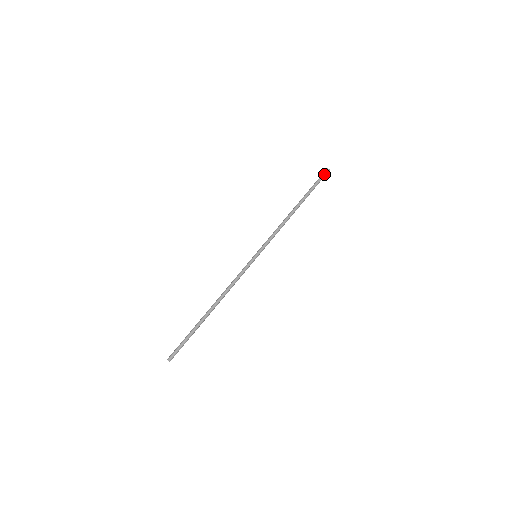
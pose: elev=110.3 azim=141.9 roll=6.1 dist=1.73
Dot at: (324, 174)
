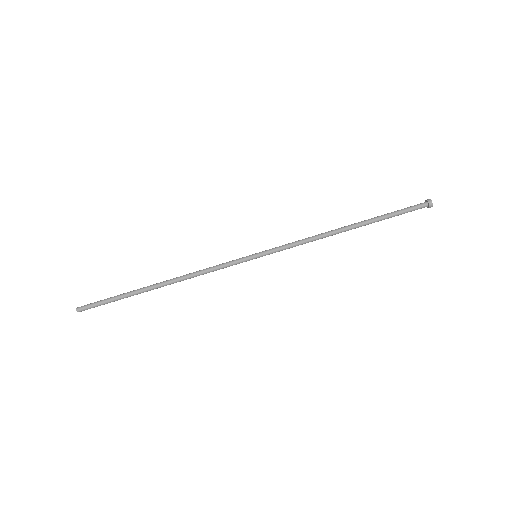
Dot at: (421, 208)
